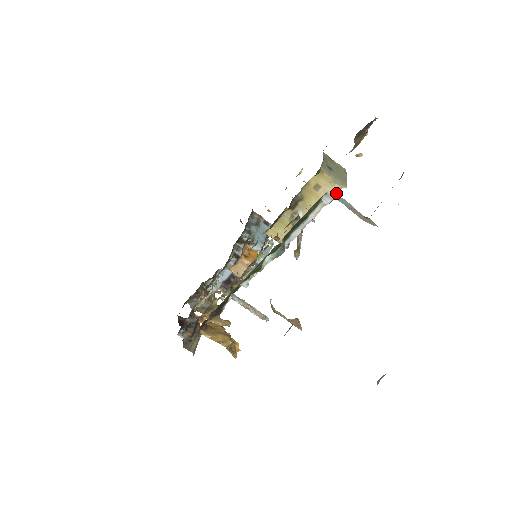
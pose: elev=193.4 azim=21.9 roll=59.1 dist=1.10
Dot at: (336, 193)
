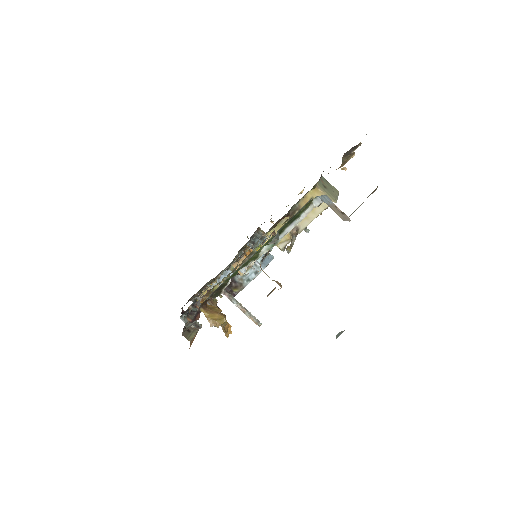
Dot at: (327, 206)
